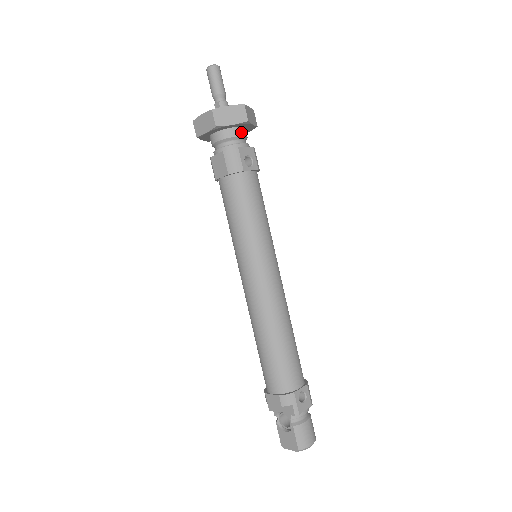
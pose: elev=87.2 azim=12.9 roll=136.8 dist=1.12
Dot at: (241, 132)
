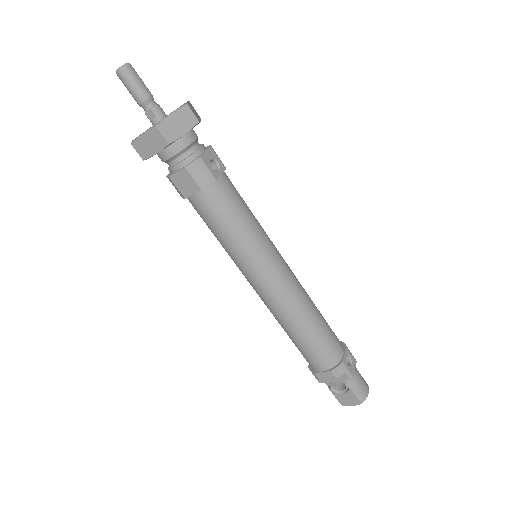
Dot at: (192, 135)
